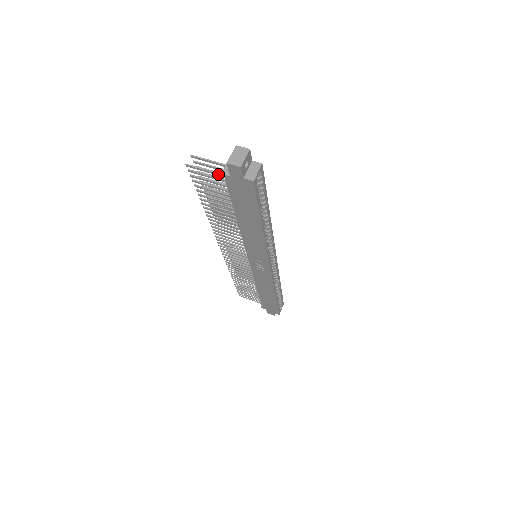
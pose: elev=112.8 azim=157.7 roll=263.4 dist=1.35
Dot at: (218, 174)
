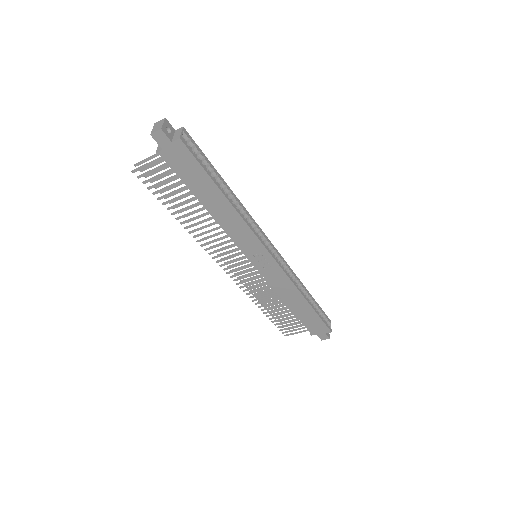
Dot at: (157, 160)
